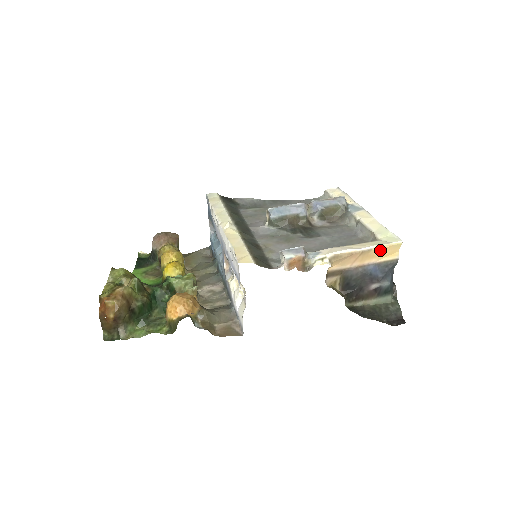
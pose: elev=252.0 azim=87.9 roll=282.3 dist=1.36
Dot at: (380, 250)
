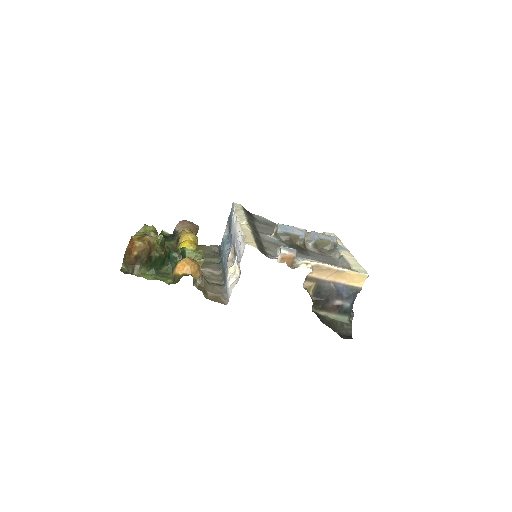
Dot at: (351, 275)
